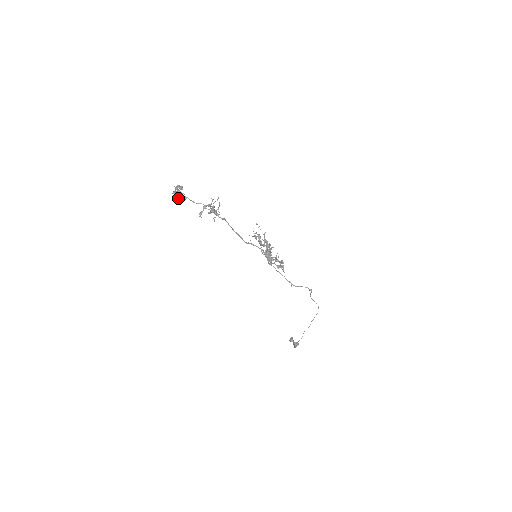
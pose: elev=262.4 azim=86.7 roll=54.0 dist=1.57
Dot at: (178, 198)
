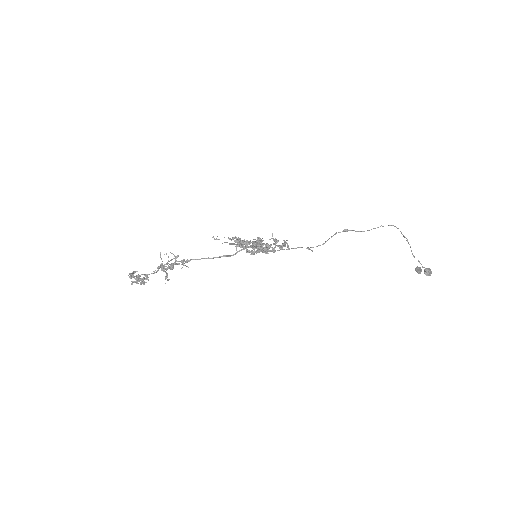
Dot at: (143, 282)
